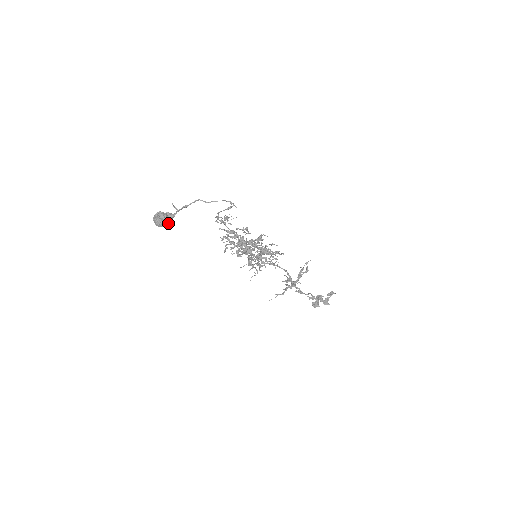
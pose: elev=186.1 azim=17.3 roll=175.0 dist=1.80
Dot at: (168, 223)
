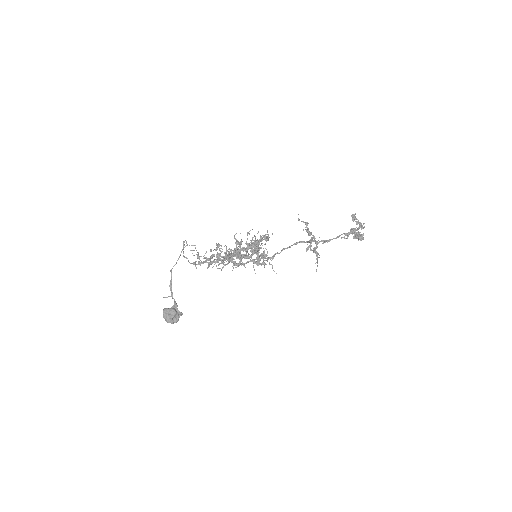
Dot at: (180, 314)
